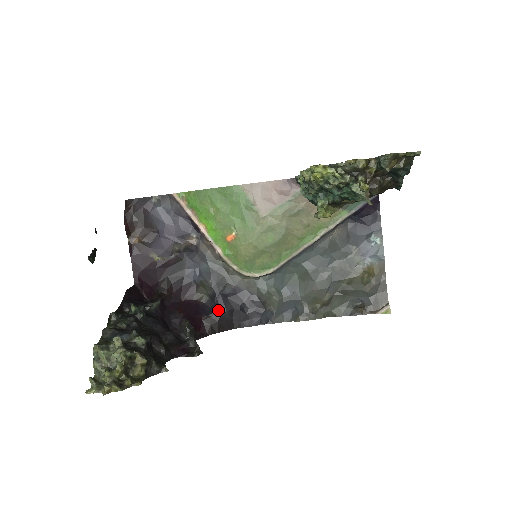
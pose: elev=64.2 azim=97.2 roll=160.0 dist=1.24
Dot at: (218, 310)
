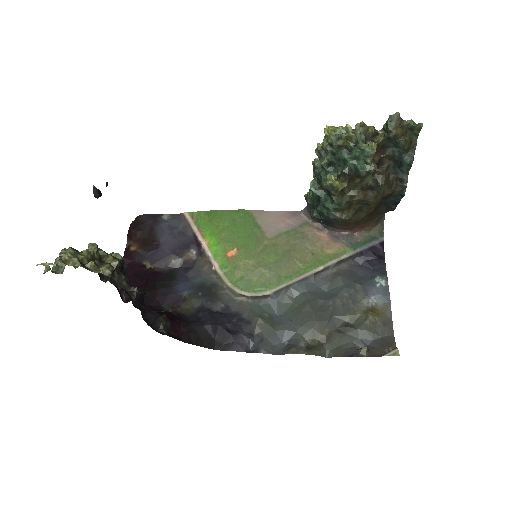
Dot at: (201, 322)
